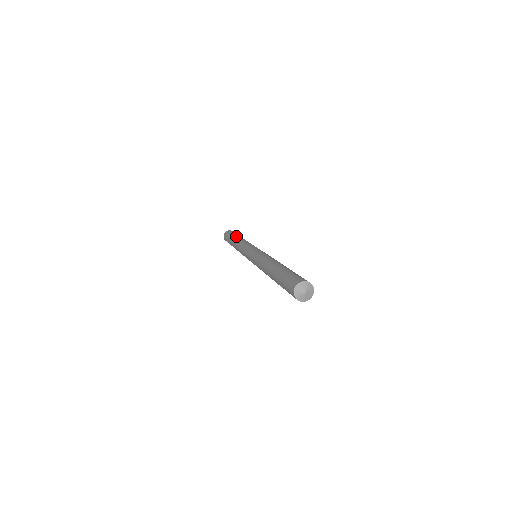
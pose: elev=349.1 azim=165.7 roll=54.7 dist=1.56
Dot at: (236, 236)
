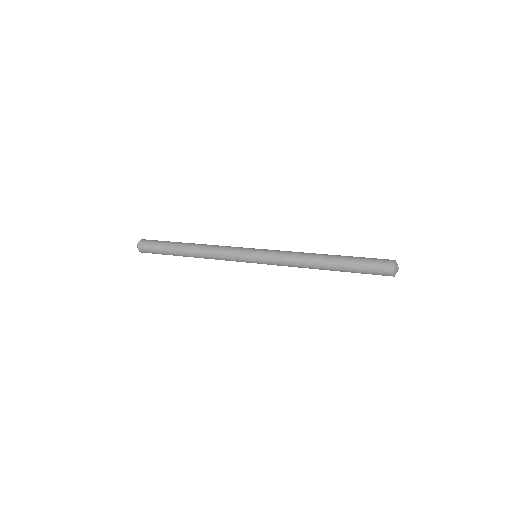
Dot at: (179, 247)
